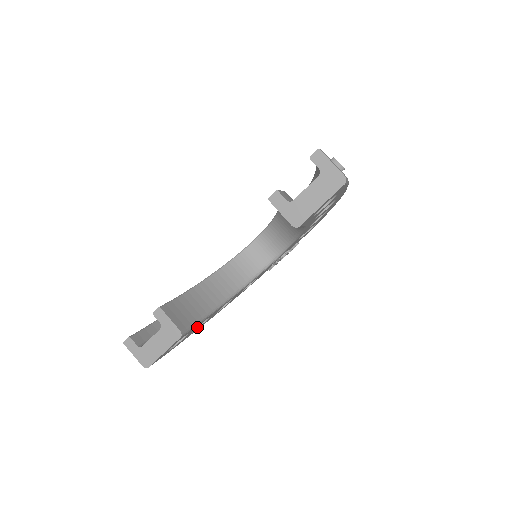
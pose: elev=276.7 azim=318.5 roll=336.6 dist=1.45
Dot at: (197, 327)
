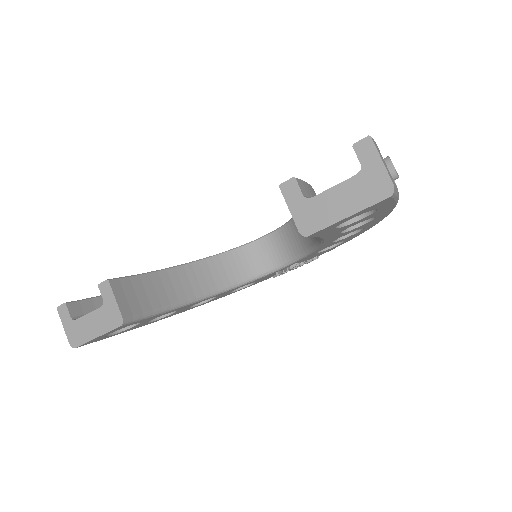
Dot at: (160, 317)
